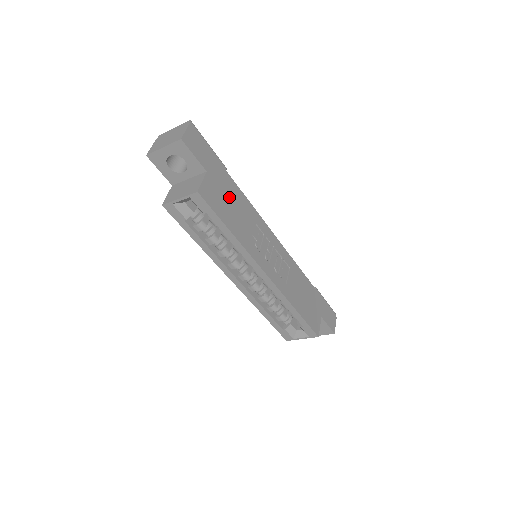
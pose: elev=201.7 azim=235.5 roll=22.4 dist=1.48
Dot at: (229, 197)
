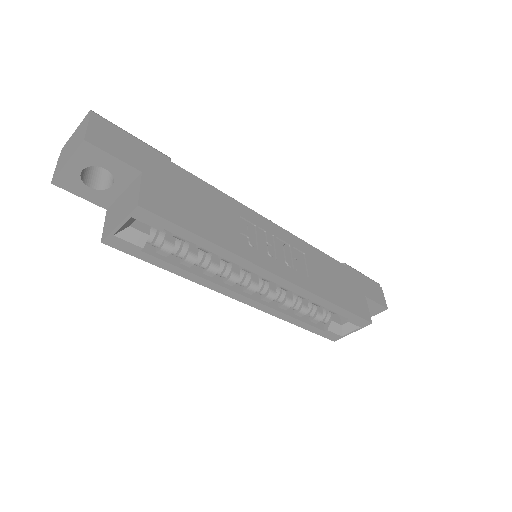
Dot at: (188, 195)
